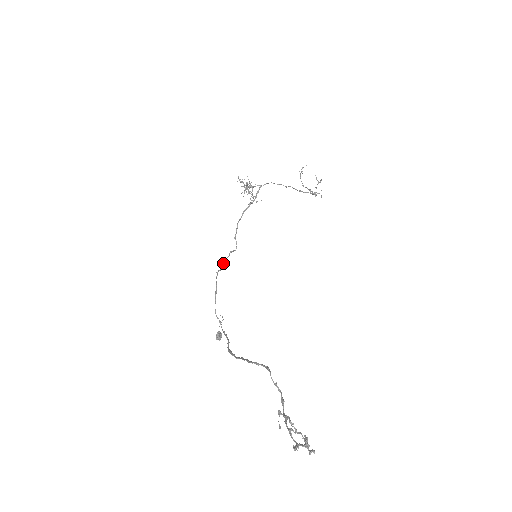
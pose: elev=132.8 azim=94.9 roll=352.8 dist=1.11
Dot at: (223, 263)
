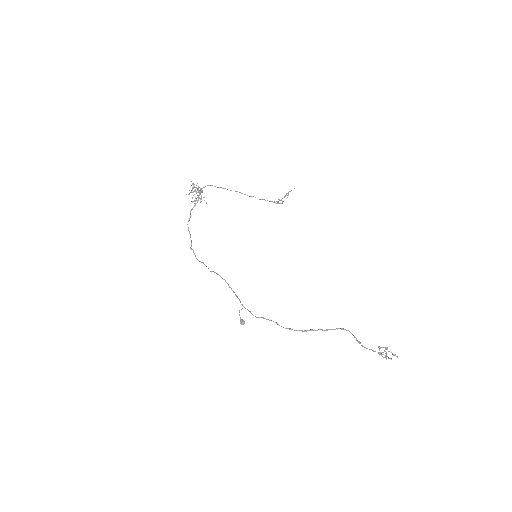
Dot at: (203, 263)
